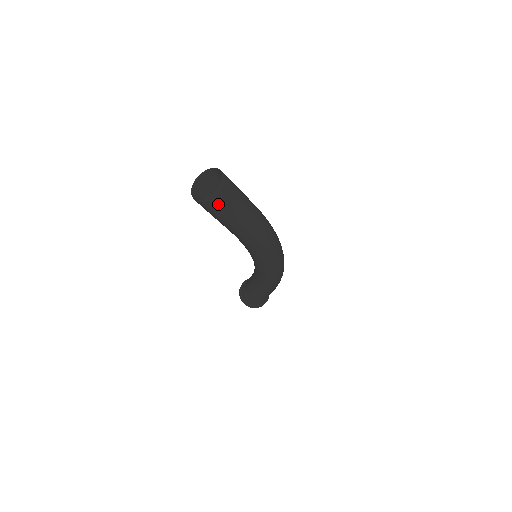
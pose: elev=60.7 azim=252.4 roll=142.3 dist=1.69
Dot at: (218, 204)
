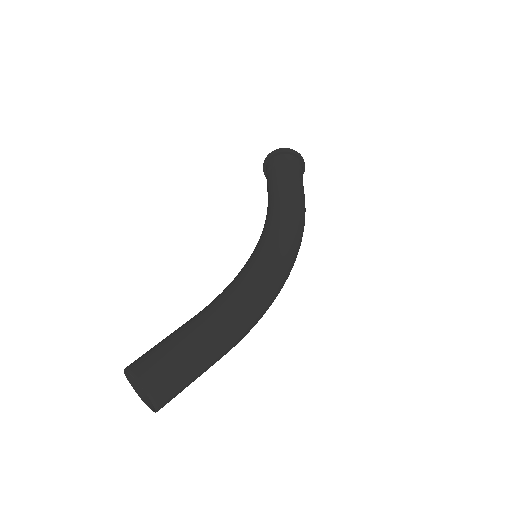
Dot at: occluded
